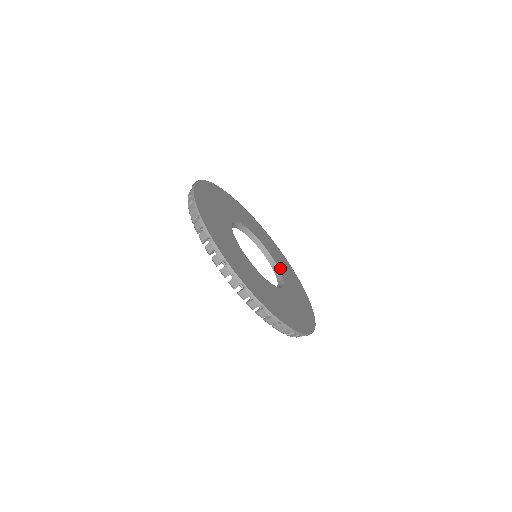
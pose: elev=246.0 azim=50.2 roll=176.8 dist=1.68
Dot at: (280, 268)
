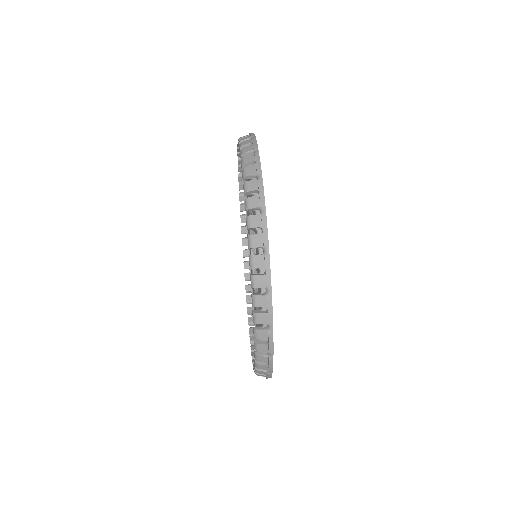
Dot at: occluded
